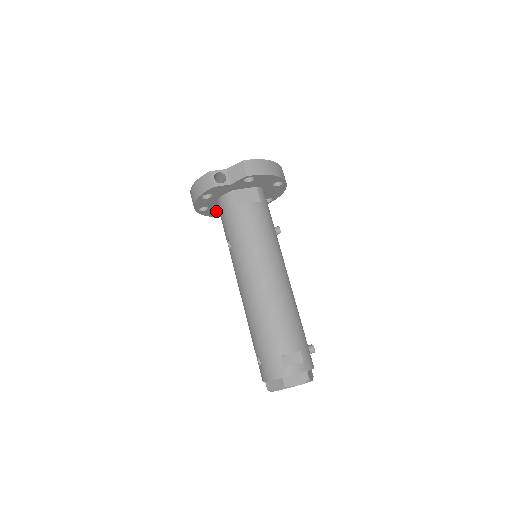
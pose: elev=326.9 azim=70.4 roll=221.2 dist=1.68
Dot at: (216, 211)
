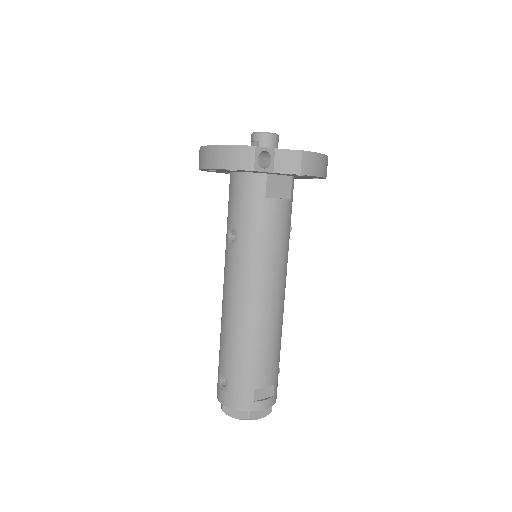
Dot at: occluded
